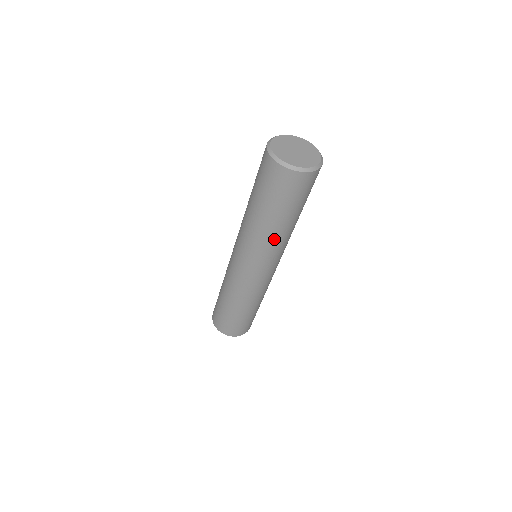
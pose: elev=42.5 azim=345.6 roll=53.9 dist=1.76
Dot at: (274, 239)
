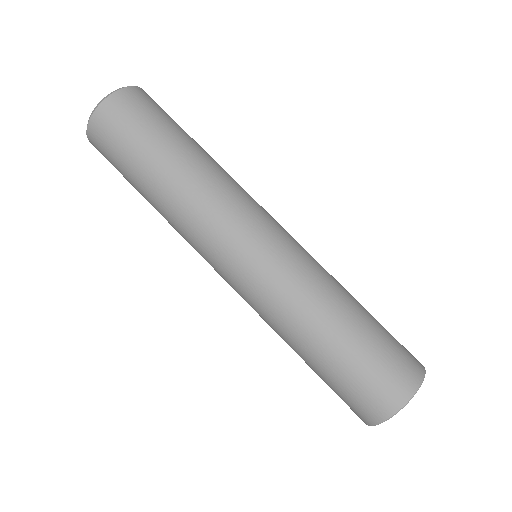
Dot at: (216, 173)
